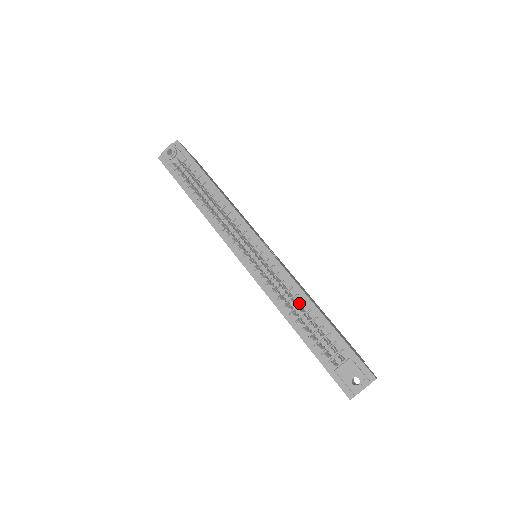
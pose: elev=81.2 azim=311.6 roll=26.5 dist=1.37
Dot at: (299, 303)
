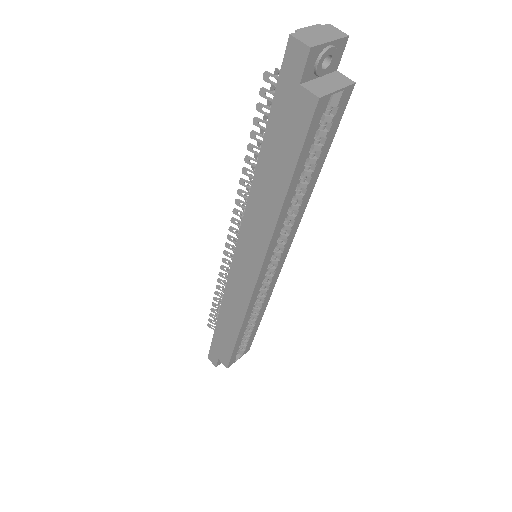
Dot at: occluded
